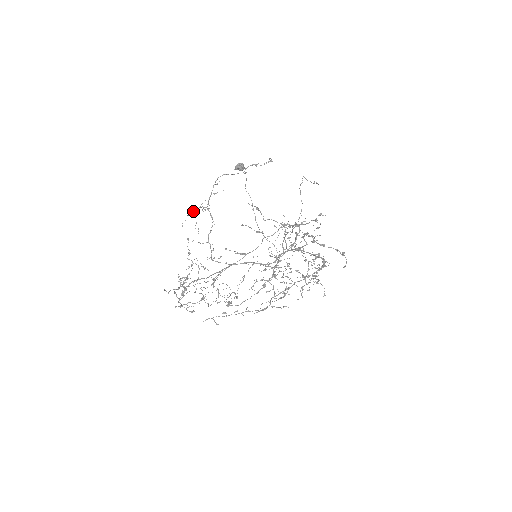
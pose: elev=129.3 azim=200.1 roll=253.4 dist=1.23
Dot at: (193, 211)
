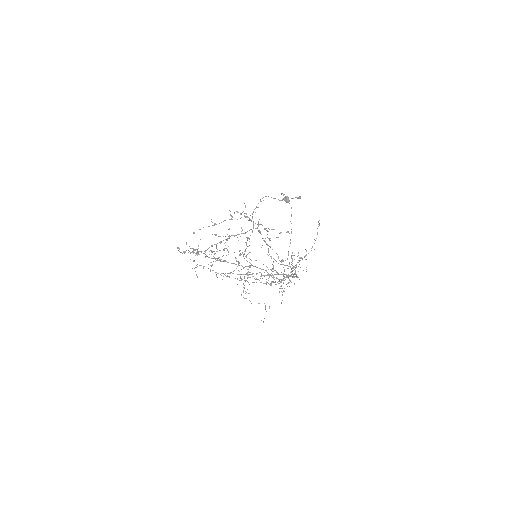
Dot at: (241, 213)
